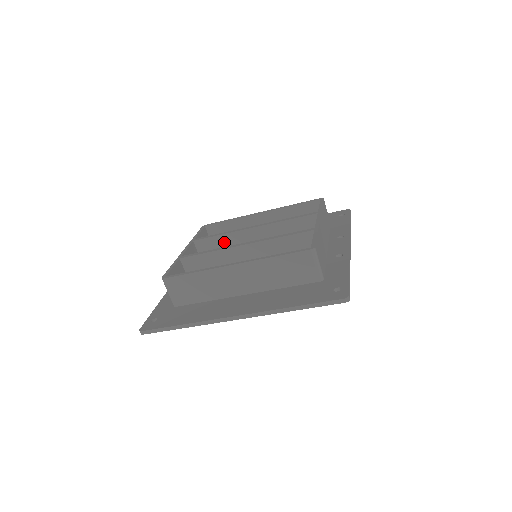
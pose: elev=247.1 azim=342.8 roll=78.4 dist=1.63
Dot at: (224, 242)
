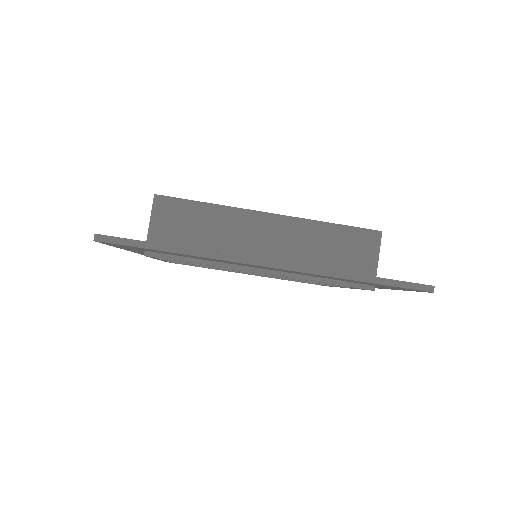
Dot at: occluded
